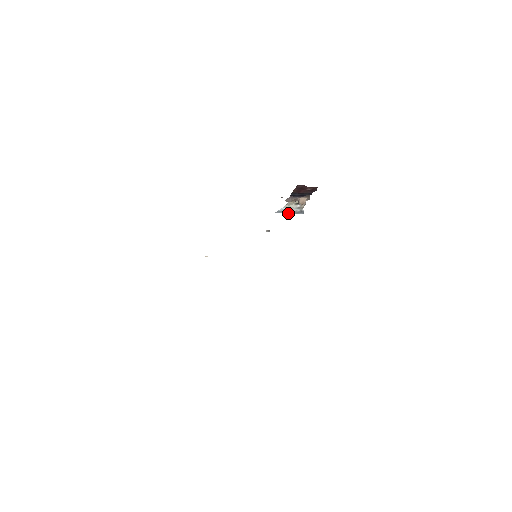
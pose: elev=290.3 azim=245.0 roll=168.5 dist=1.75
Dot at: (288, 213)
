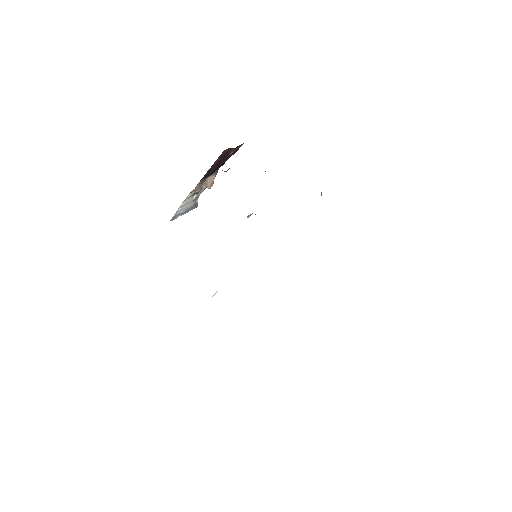
Dot at: occluded
